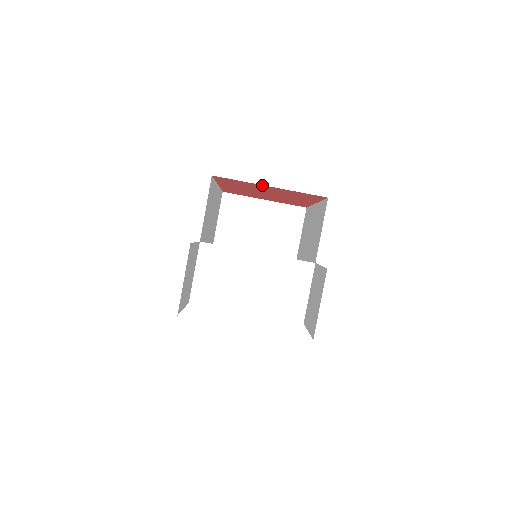
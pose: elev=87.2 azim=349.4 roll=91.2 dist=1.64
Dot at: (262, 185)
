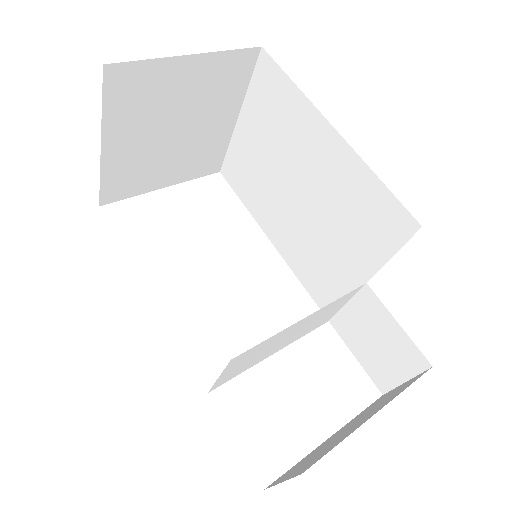
Dot at: occluded
